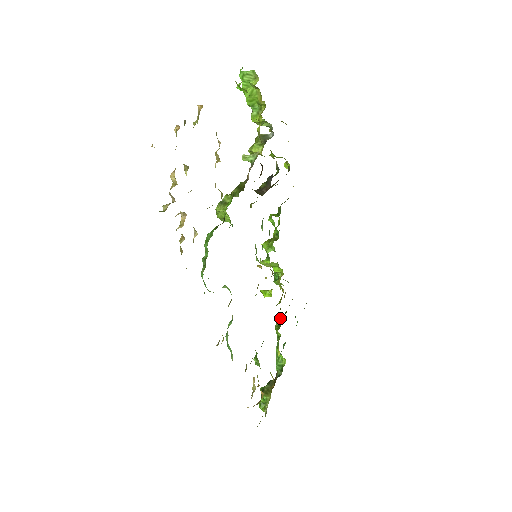
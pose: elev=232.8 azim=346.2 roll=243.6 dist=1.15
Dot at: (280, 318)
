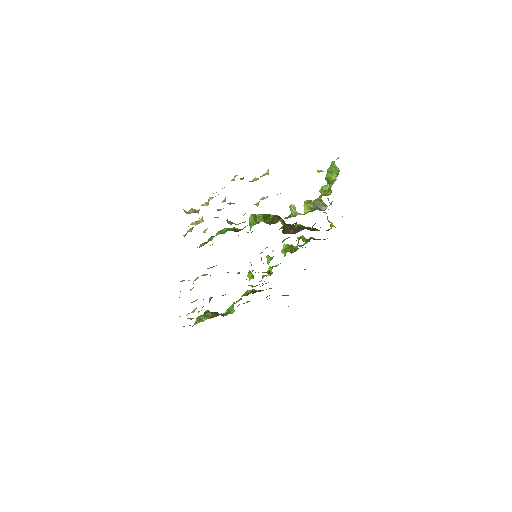
Dot at: occluded
